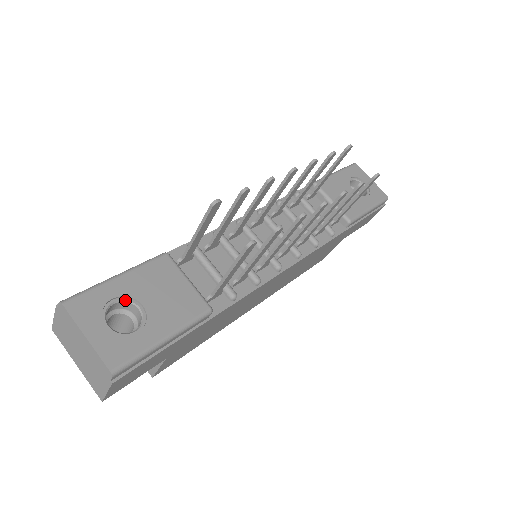
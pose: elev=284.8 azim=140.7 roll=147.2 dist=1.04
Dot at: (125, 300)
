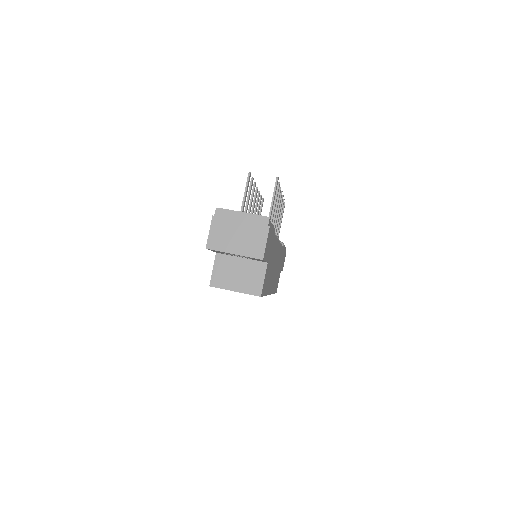
Dot at: occluded
